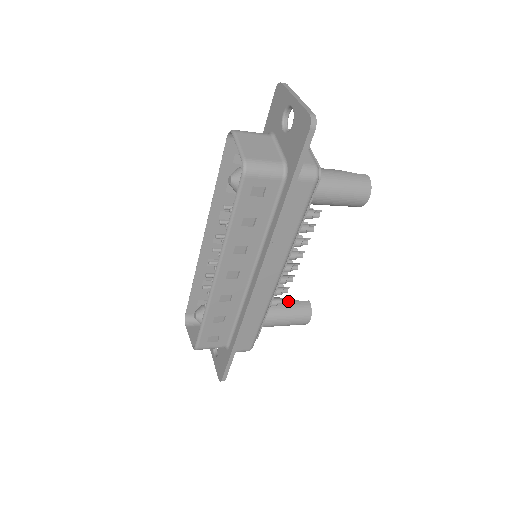
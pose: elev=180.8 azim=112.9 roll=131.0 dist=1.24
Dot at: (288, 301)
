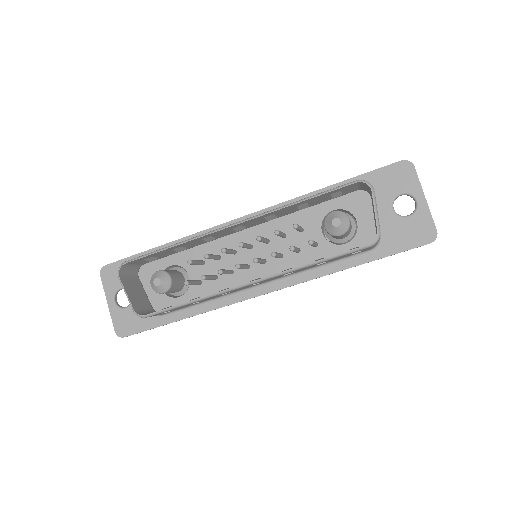
Dot at: occluded
